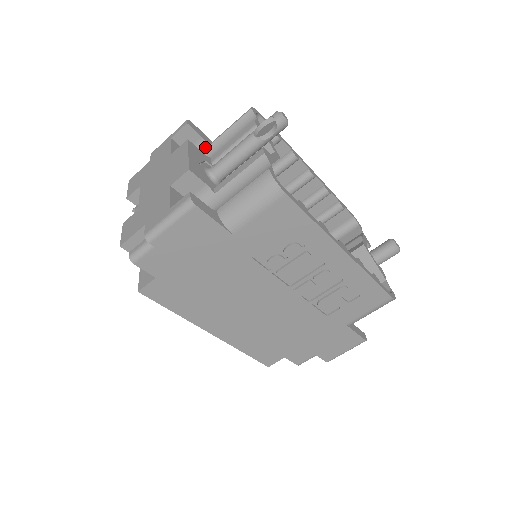
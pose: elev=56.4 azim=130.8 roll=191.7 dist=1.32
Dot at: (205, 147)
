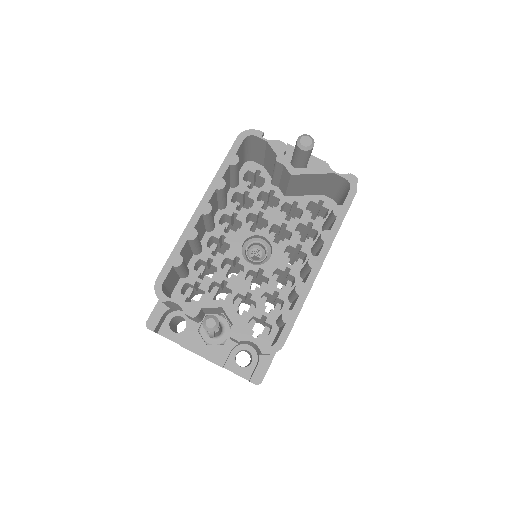
Dot at: (170, 310)
